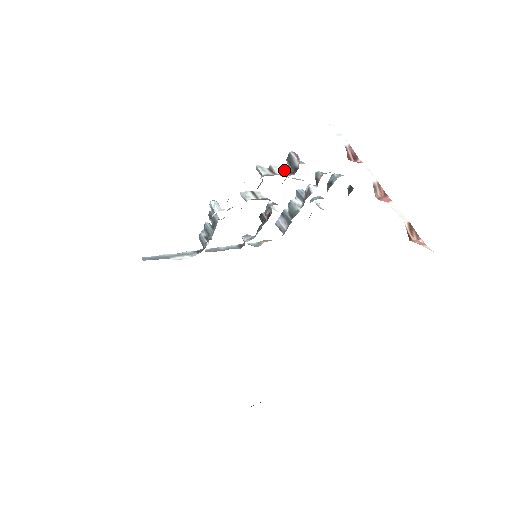
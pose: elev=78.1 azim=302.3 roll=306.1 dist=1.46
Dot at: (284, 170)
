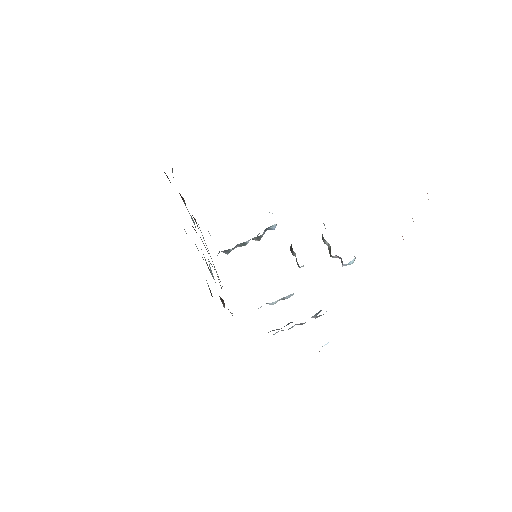
Dot at: occluded
